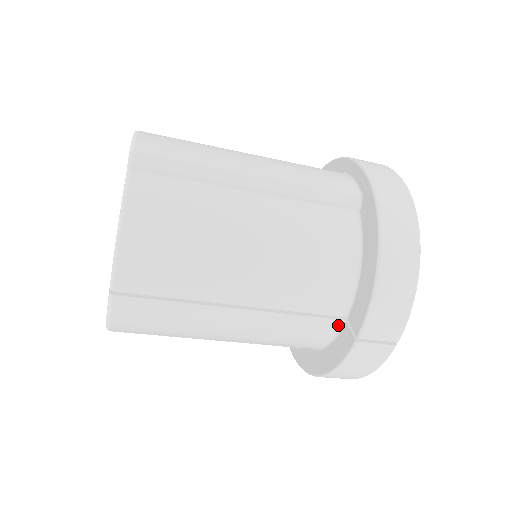
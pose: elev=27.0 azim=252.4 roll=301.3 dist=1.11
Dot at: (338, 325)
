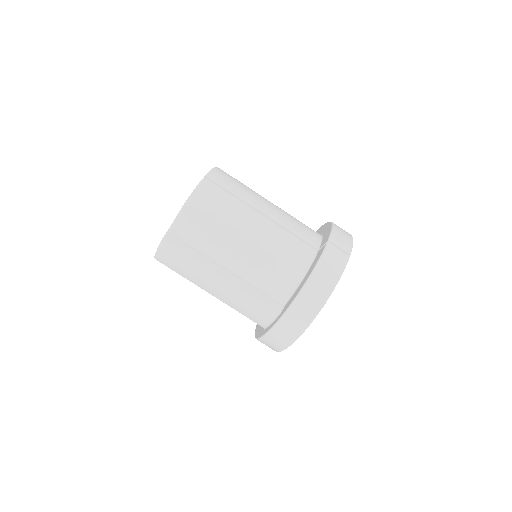
Dot at: (314, 253)
